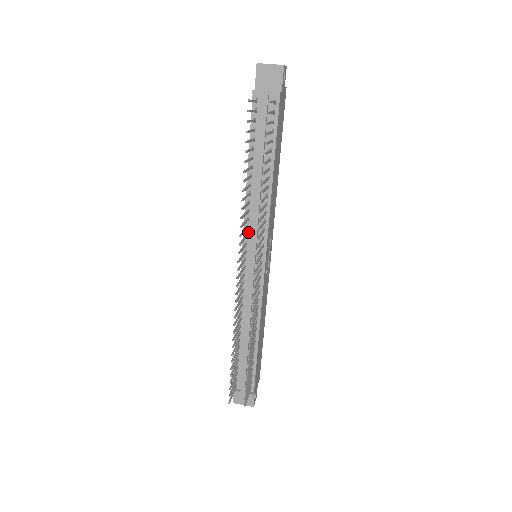
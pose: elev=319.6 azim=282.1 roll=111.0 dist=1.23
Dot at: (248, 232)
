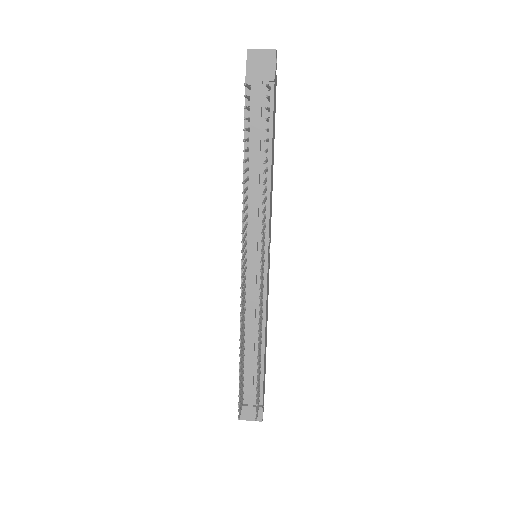
Dot at: (247, 230)
